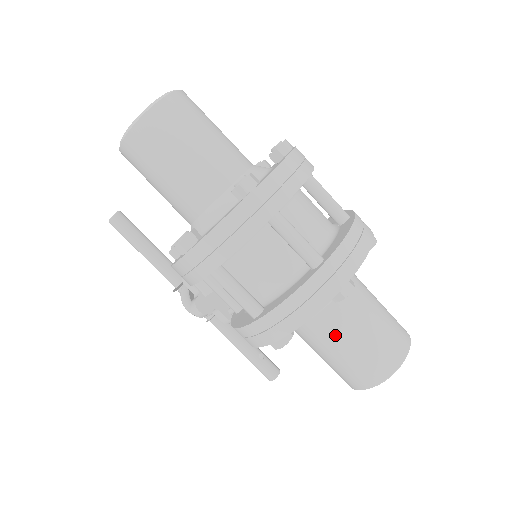
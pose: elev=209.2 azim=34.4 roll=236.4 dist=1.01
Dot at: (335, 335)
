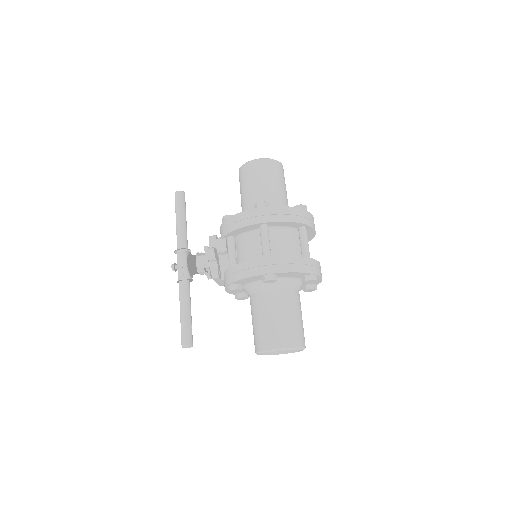
Dot at: (285, 305)
